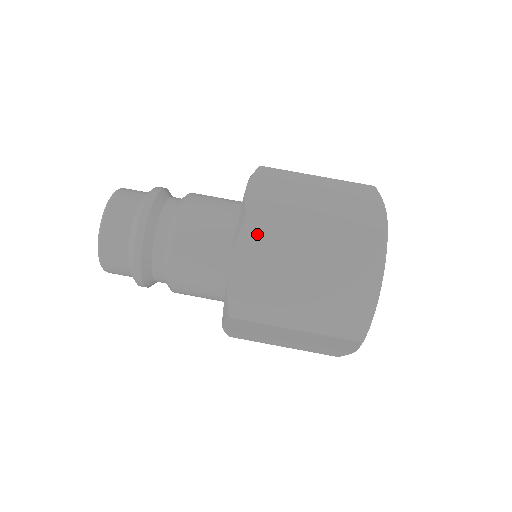
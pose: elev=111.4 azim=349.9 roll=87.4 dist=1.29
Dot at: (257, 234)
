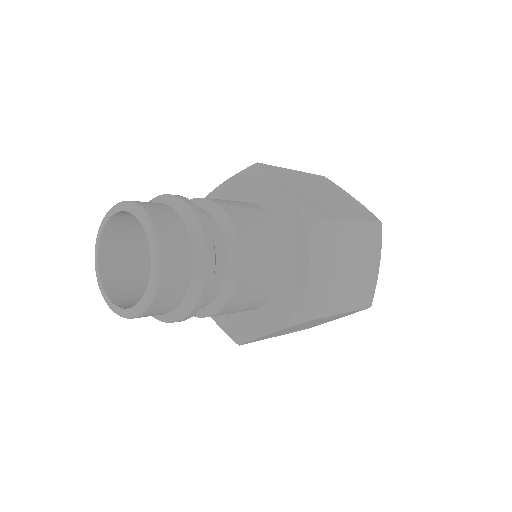
Dot at: (274, 172)
